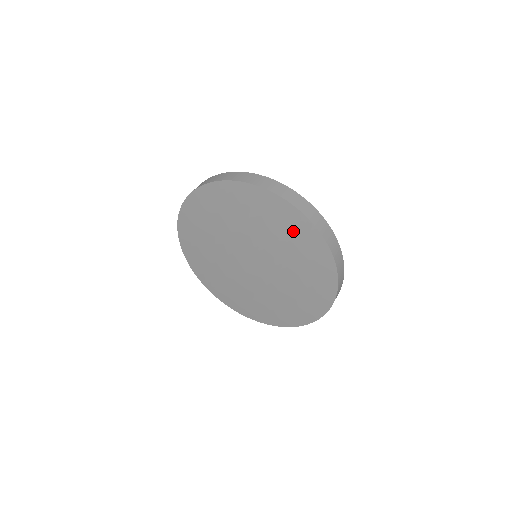
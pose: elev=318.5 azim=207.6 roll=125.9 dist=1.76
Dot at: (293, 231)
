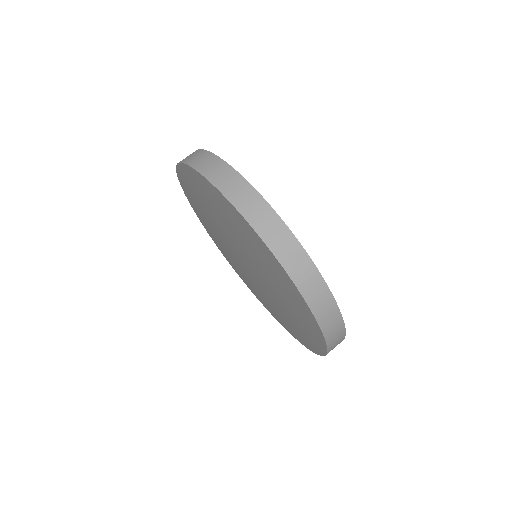
Dot at: (304, 334)
